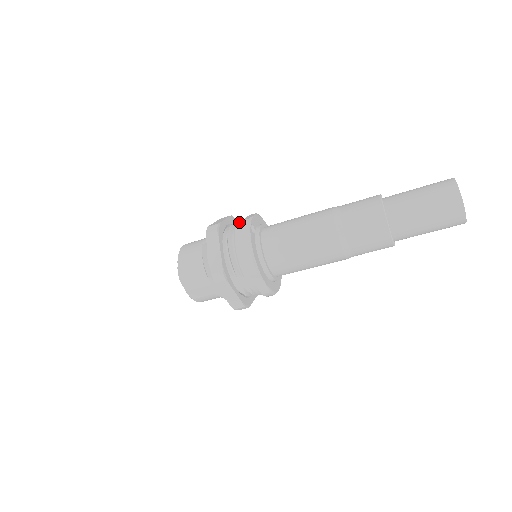
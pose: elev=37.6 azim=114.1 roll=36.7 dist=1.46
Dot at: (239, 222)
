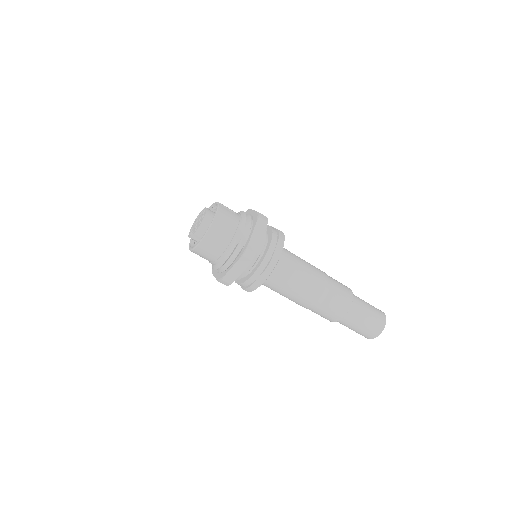
Dot at: occluded
